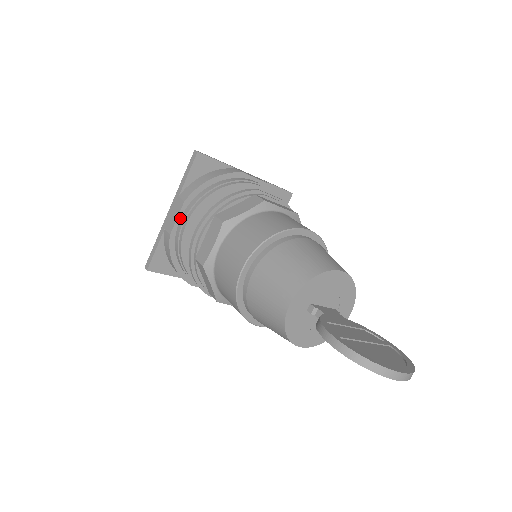
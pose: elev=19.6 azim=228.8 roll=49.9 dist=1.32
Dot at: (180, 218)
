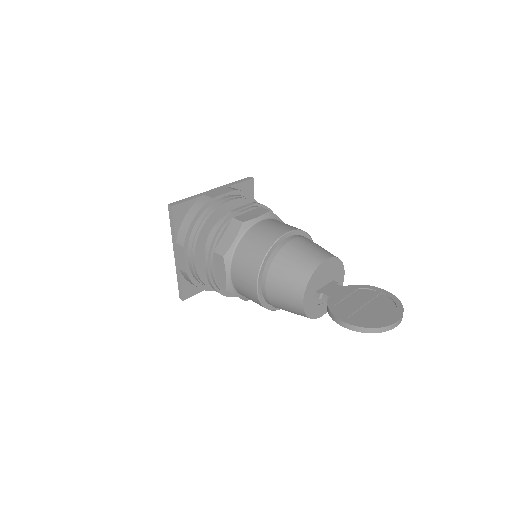
Dot at: (187, 259)
